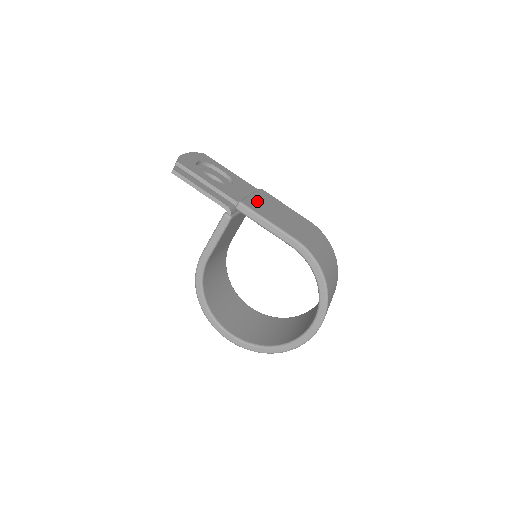
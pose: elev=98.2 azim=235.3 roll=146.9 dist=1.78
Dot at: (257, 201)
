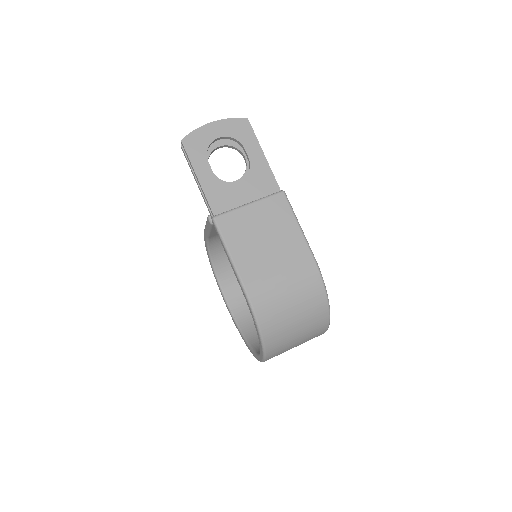
Dot at: (246, 217)
